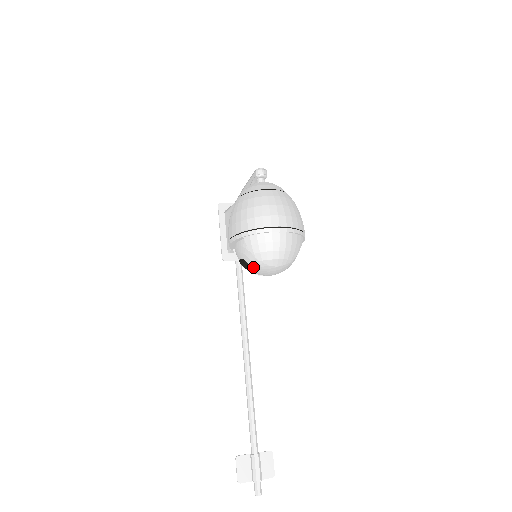
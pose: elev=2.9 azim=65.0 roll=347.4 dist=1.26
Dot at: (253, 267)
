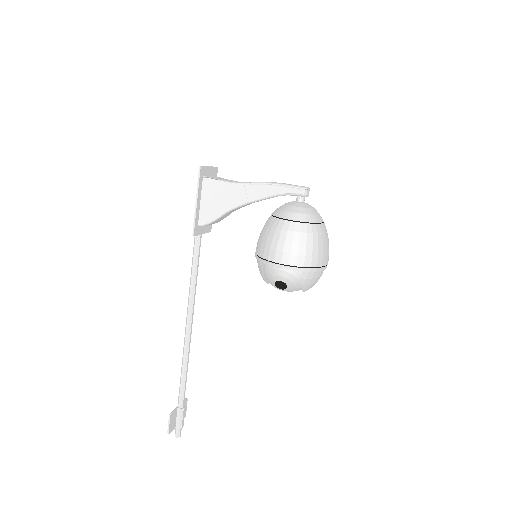
Dot at: (288, 289)
